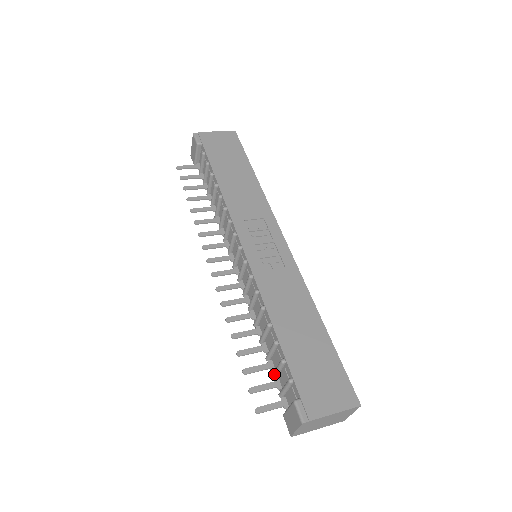
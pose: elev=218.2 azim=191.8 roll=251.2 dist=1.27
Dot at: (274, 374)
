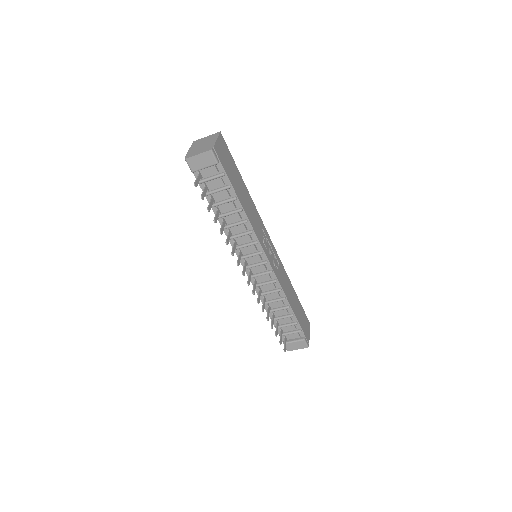
Dot at: (281, 327)
